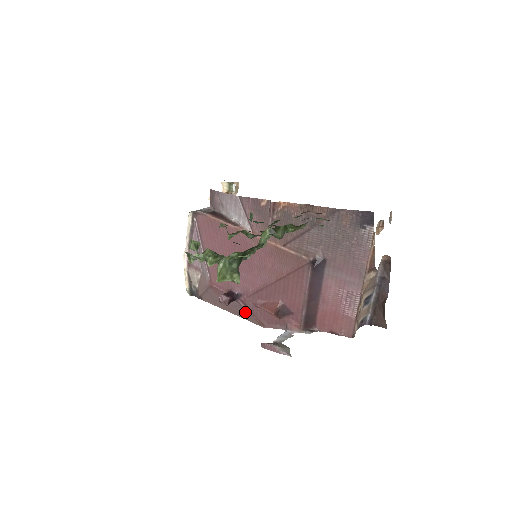
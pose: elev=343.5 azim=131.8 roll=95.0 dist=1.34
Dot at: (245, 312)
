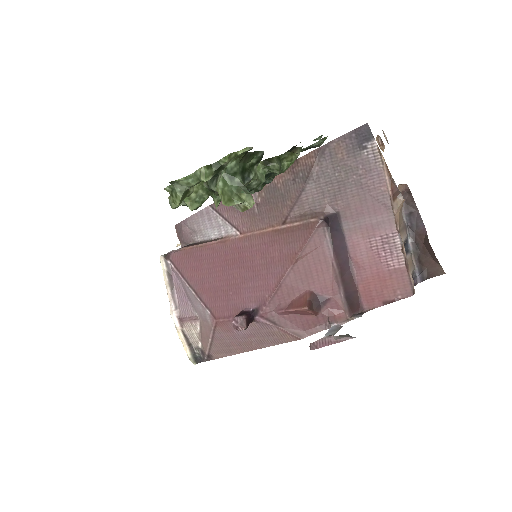
Dot at: (271, 332)
